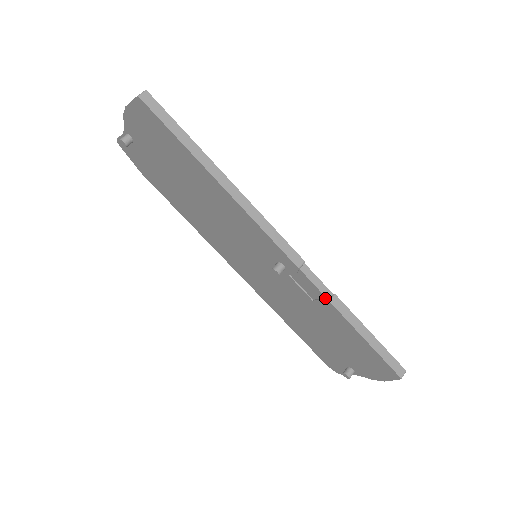
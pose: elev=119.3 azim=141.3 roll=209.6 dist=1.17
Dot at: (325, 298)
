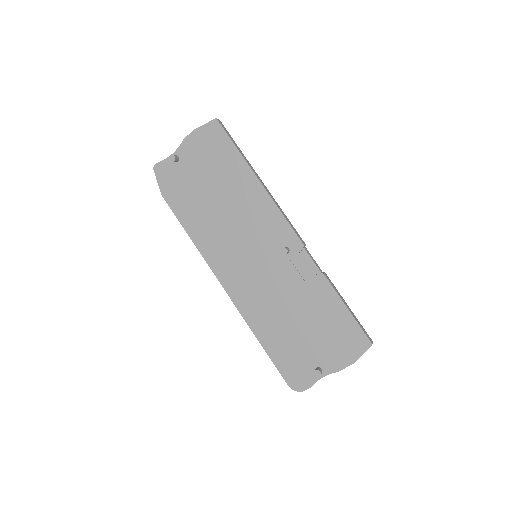
Dot at: (319, 272)
